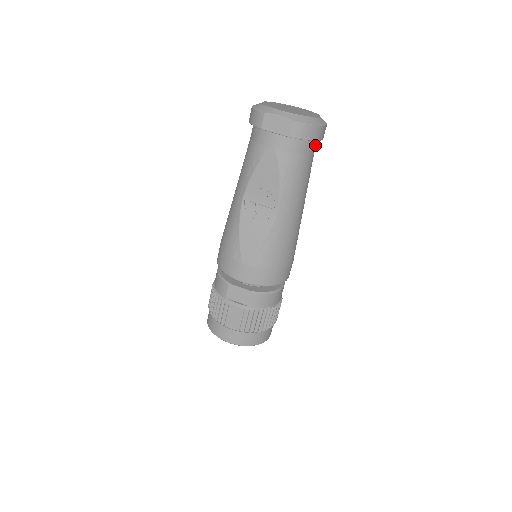
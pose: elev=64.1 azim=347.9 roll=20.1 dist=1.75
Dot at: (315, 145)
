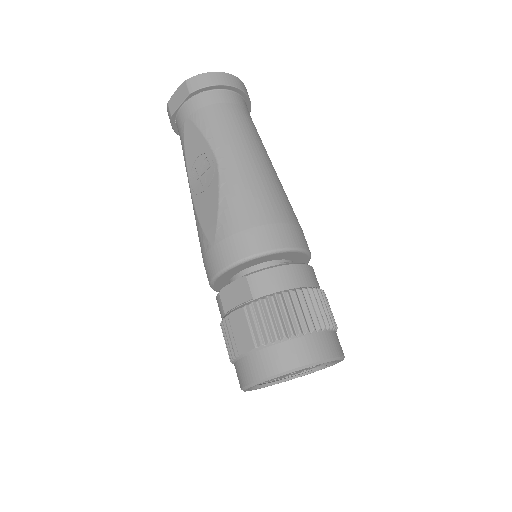
Dot at: (234, 97)
